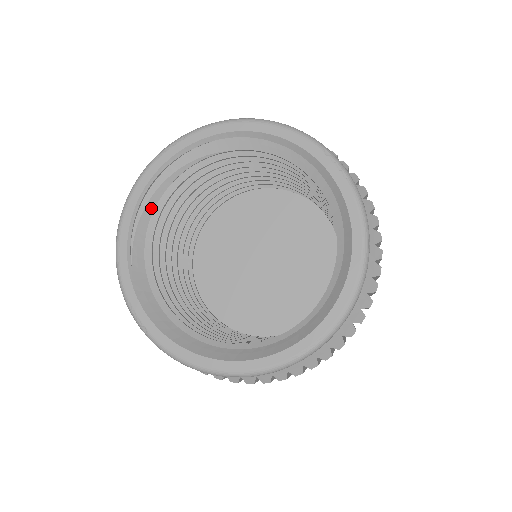
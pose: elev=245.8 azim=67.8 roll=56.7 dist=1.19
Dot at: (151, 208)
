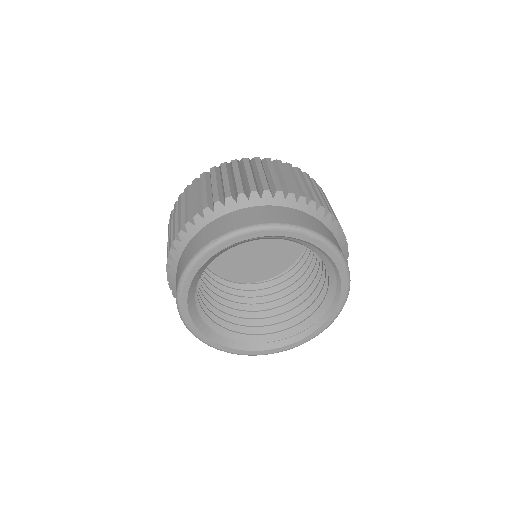
Dot at: (251, 240)
